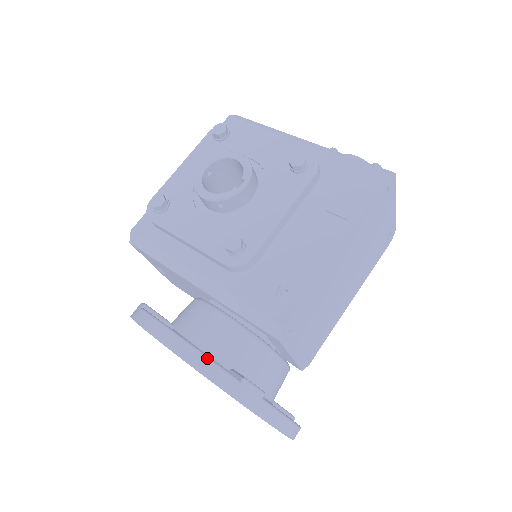
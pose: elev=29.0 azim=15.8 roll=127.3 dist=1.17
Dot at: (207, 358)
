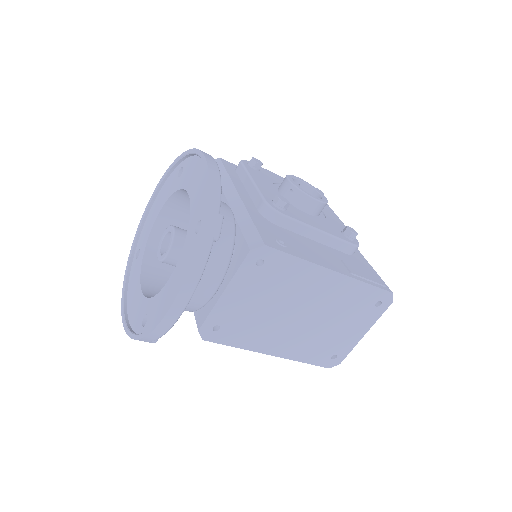
Dot at: occluded
